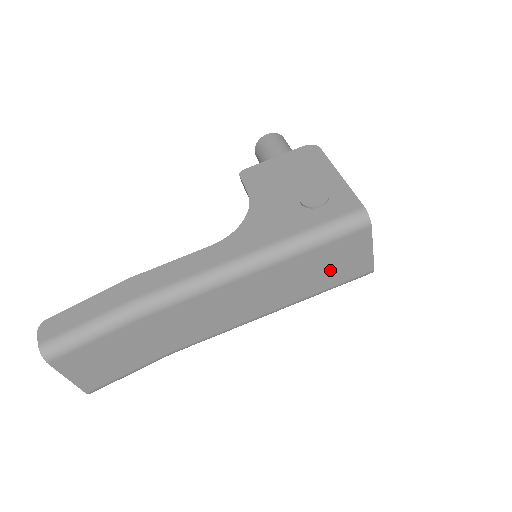
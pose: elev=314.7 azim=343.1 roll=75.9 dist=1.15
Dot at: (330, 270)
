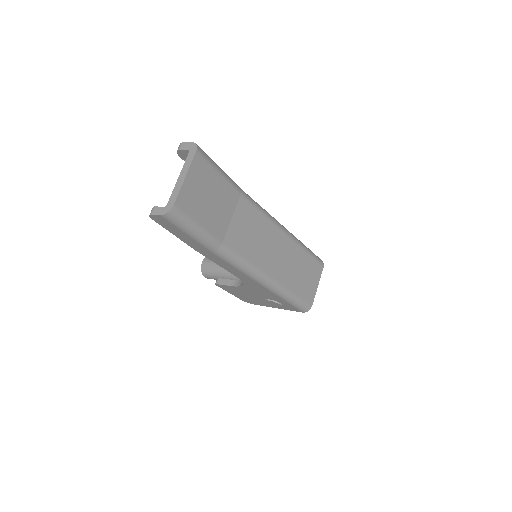
Dot at: (302, 278)
